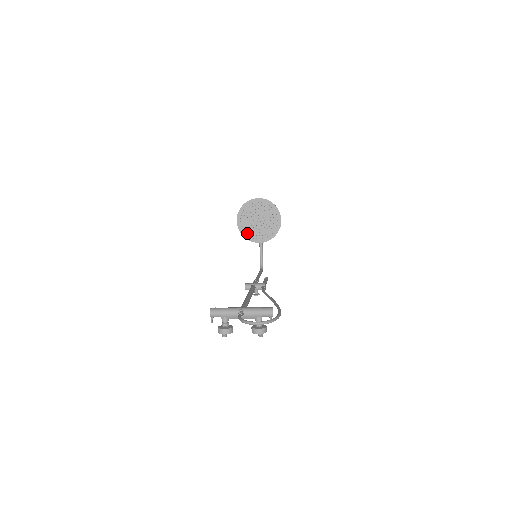
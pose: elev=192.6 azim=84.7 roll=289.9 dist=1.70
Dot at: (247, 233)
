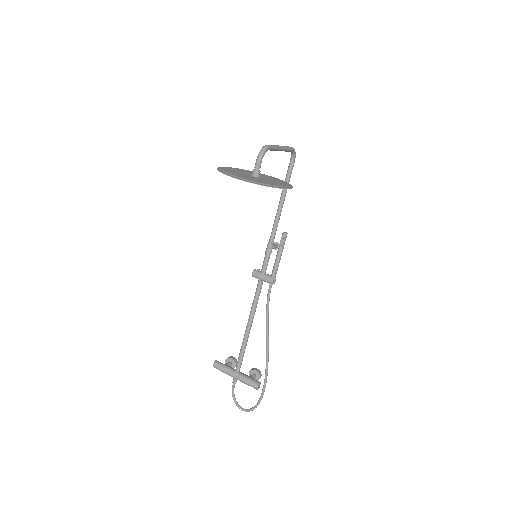
Dot at: occluded
